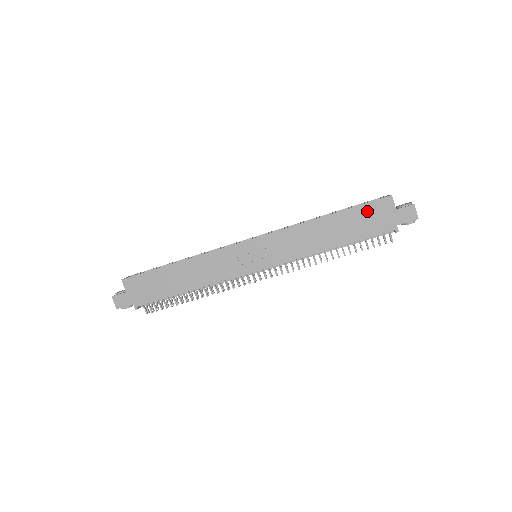
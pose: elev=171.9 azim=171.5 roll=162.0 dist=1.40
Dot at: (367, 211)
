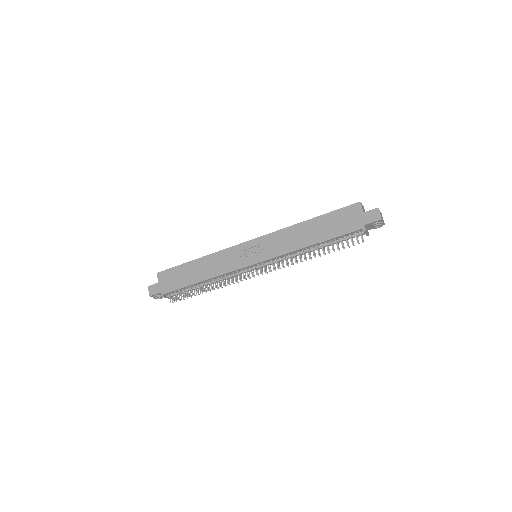
Dot at: (340, 215)
